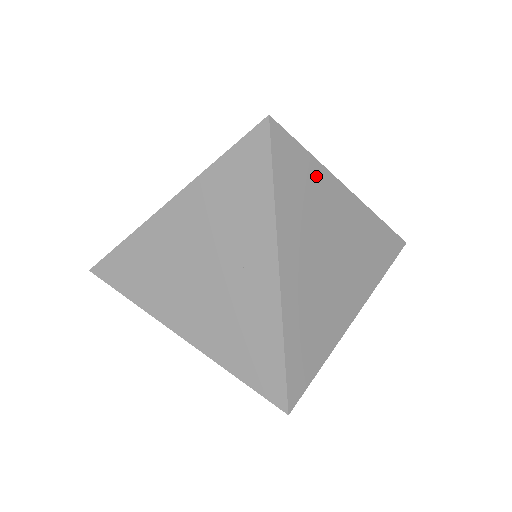
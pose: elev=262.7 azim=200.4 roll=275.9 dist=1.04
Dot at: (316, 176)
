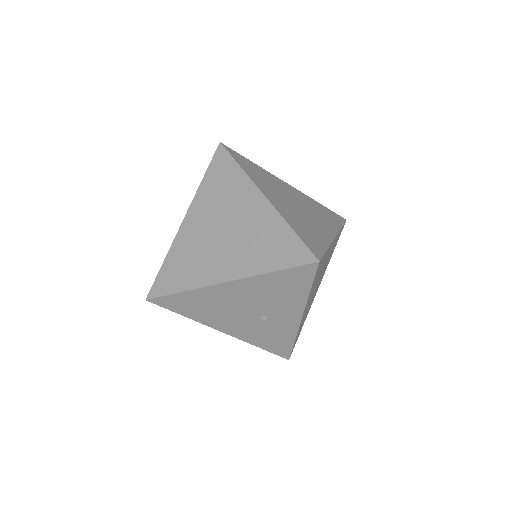
Dot at: (261, 171)
